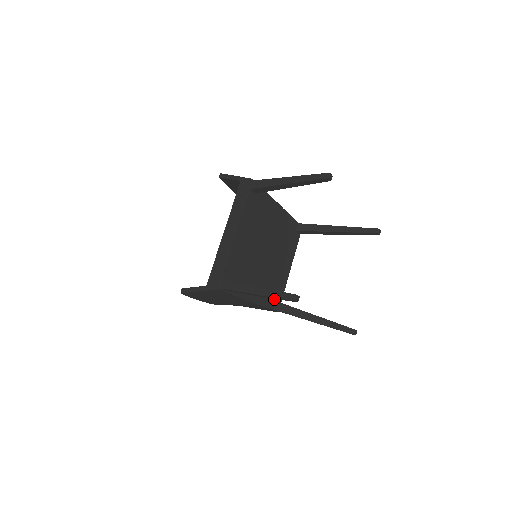
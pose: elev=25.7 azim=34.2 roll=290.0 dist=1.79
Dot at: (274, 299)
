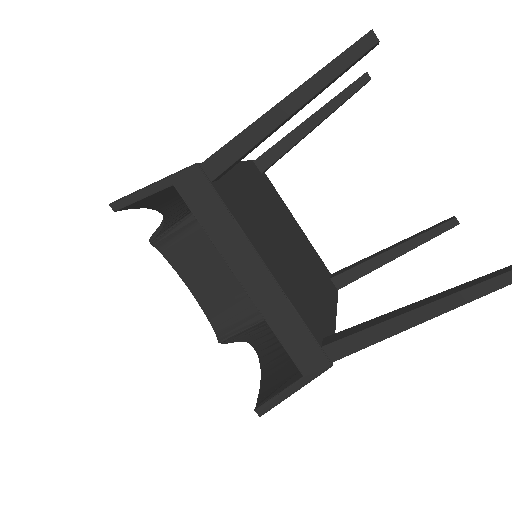
Dot at: (328, 280)
